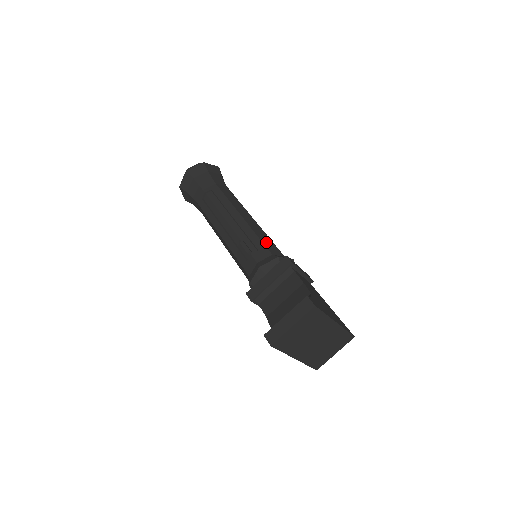
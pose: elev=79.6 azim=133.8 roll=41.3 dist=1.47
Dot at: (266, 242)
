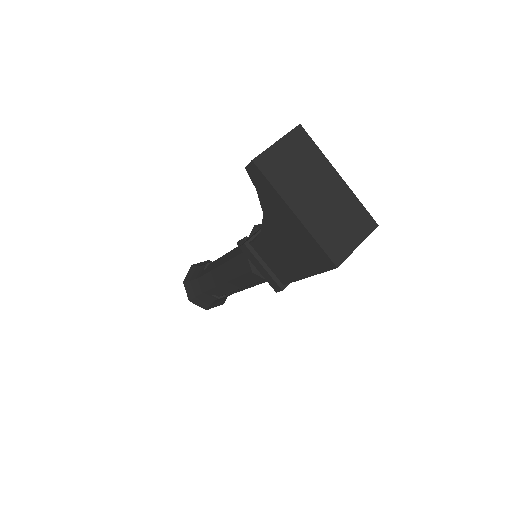
Dot at: occluded
